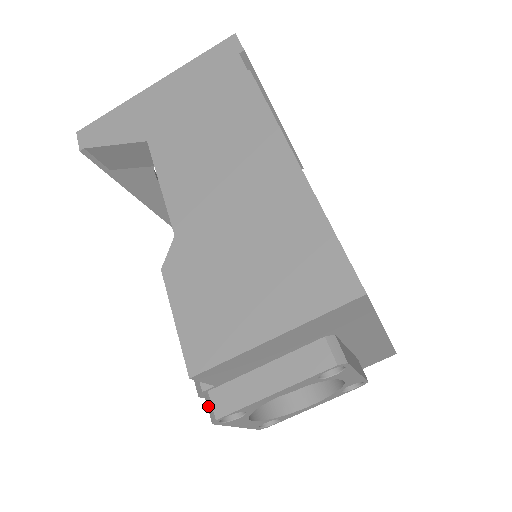
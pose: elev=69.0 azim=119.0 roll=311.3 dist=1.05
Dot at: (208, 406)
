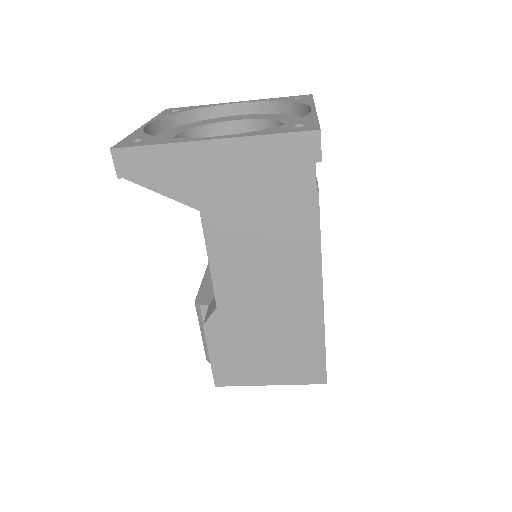
Dot at: occluded
